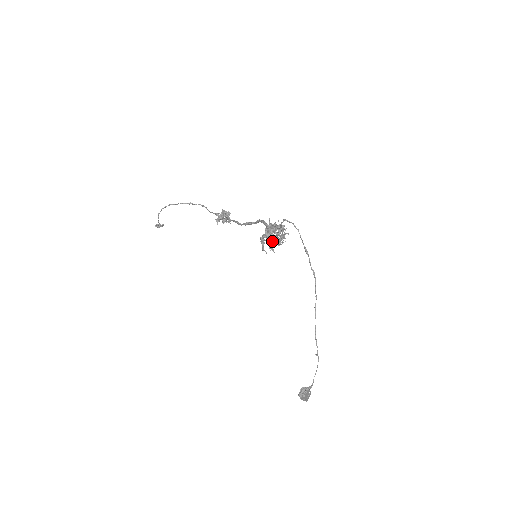
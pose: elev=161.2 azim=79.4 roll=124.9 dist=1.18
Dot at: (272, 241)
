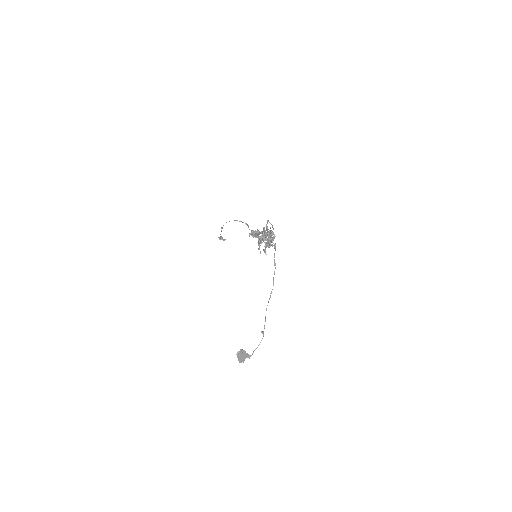
Dot at: occluded
